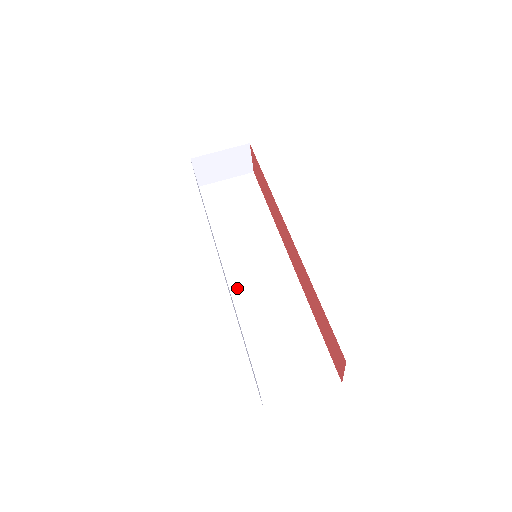
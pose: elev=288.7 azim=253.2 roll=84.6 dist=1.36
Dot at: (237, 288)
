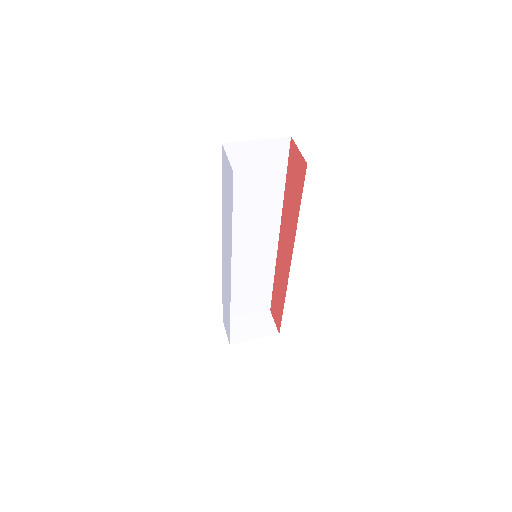
Dot at: occluded
